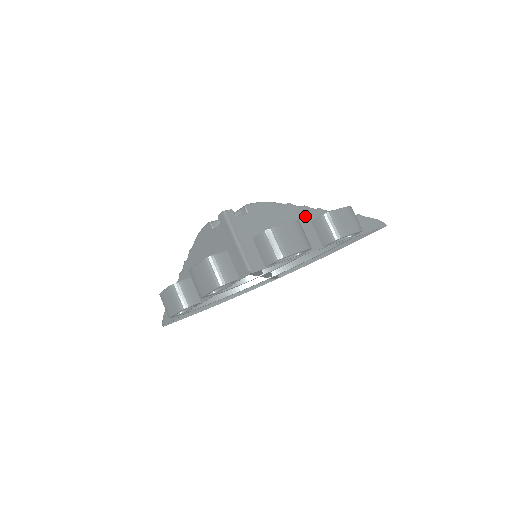
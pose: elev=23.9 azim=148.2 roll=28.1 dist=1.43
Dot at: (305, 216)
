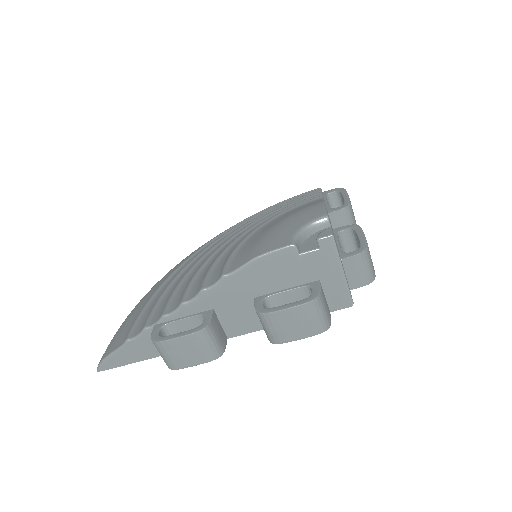
Dot at: occluded
